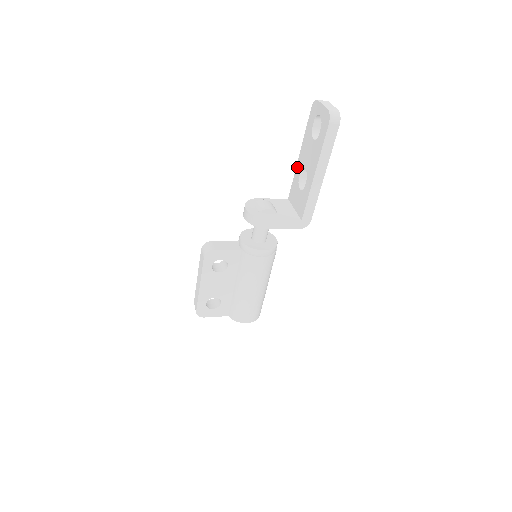
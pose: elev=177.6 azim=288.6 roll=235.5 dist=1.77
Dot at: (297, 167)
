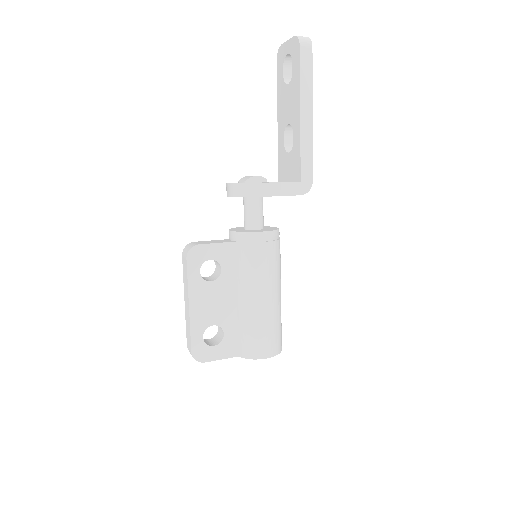
Dot at: (279, 135)
